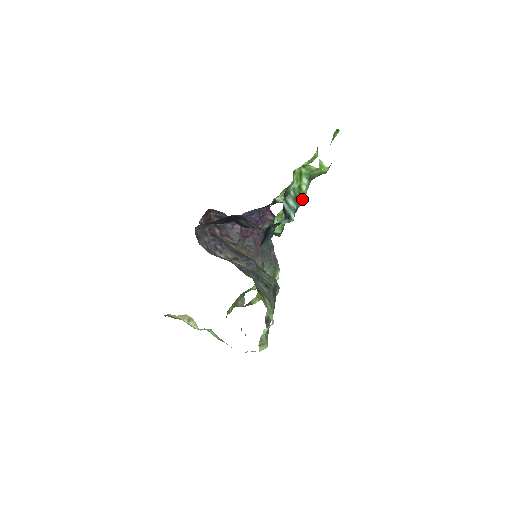
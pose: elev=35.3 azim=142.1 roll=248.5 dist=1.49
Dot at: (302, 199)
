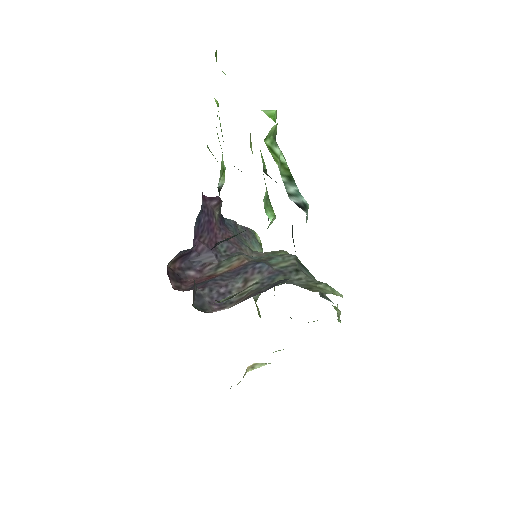
Dot at: (289, 171)
